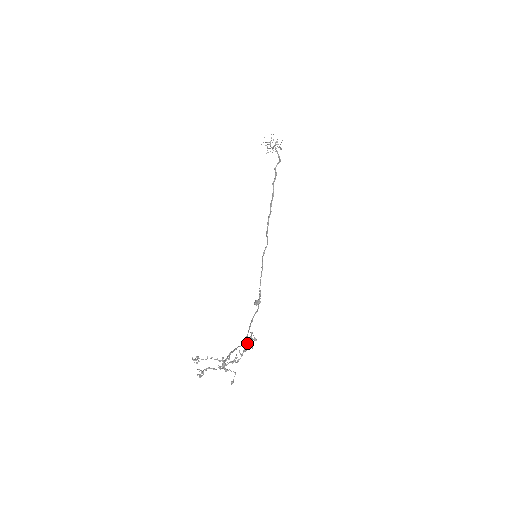
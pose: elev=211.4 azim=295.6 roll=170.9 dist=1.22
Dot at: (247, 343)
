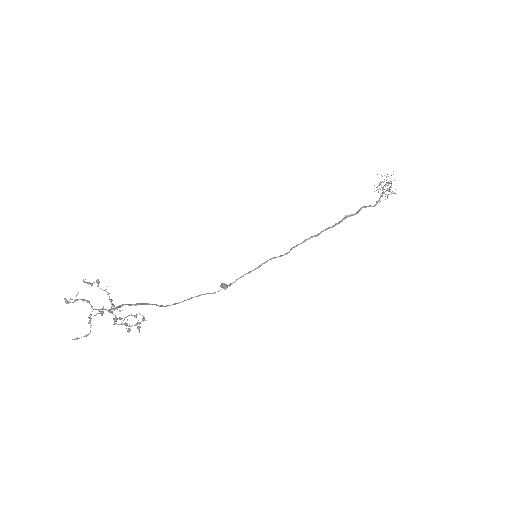
Dot at: occluded
